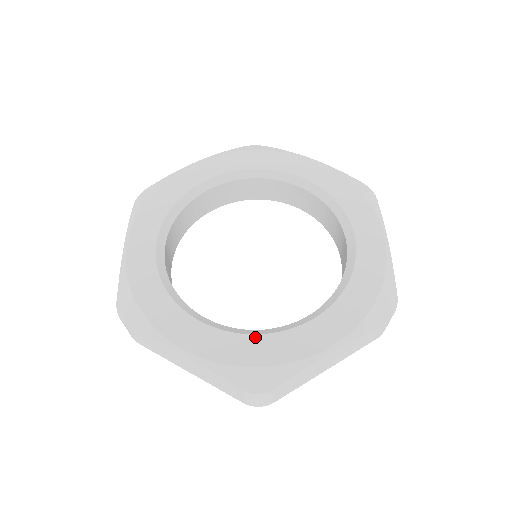
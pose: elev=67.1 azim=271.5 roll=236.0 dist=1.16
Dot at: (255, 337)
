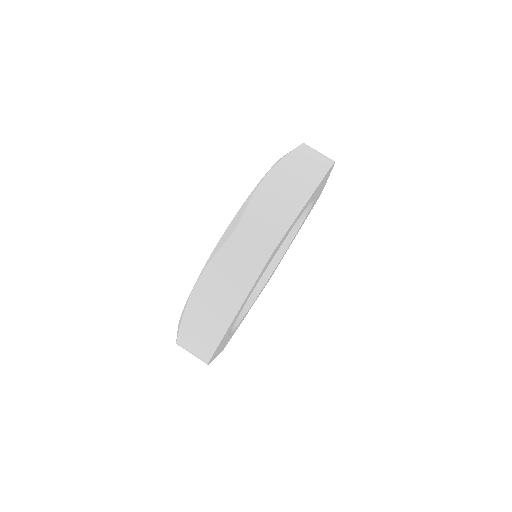
Dot at: occluded
